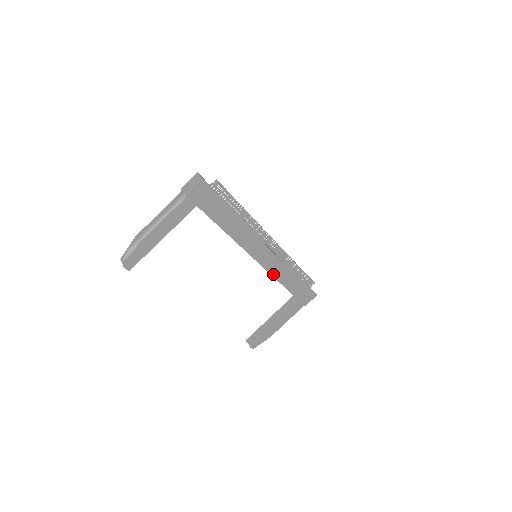
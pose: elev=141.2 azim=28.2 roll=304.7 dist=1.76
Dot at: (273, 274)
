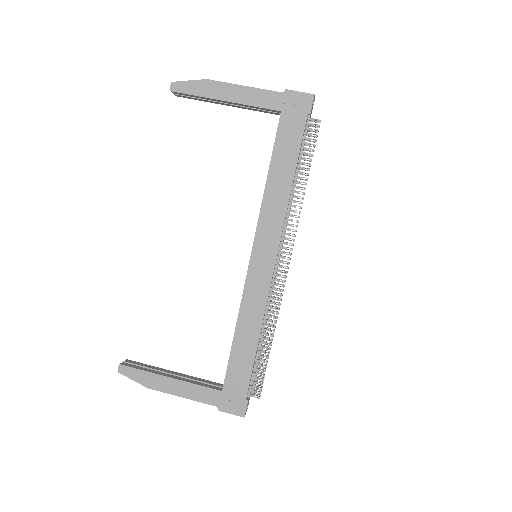
Dot at: (244, 300)
